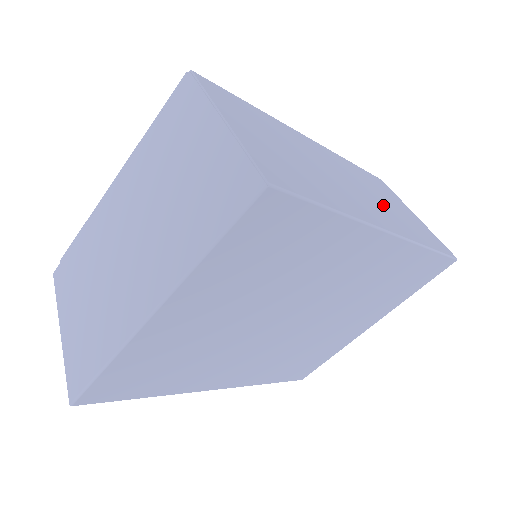
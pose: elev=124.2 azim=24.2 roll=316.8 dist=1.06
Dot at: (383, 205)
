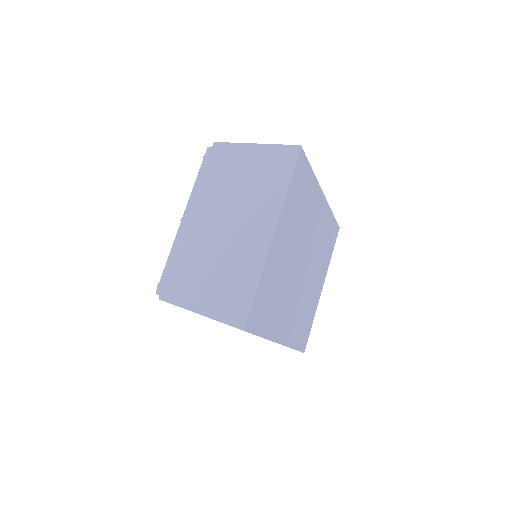
Dot at: occluded
